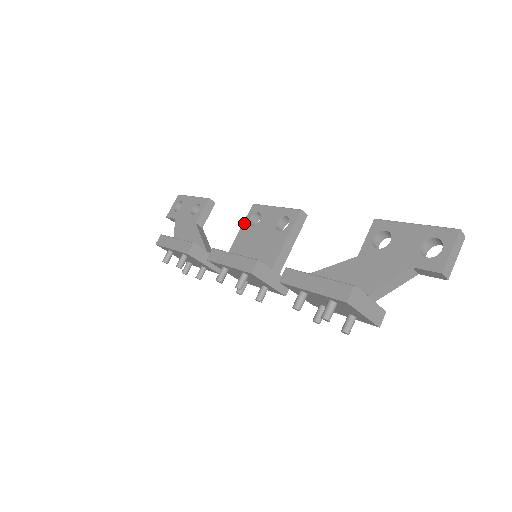
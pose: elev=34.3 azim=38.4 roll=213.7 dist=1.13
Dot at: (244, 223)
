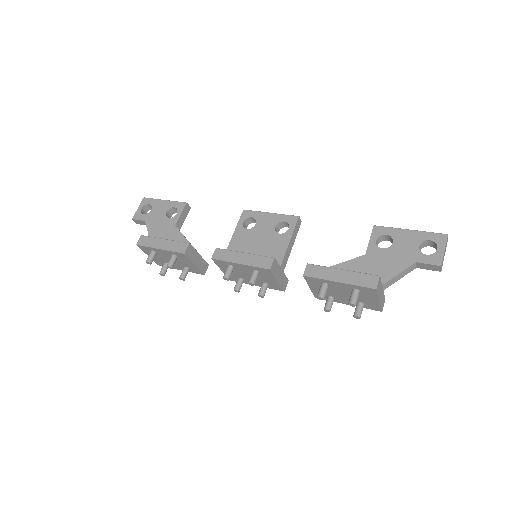
Dot at: (238, 226)
